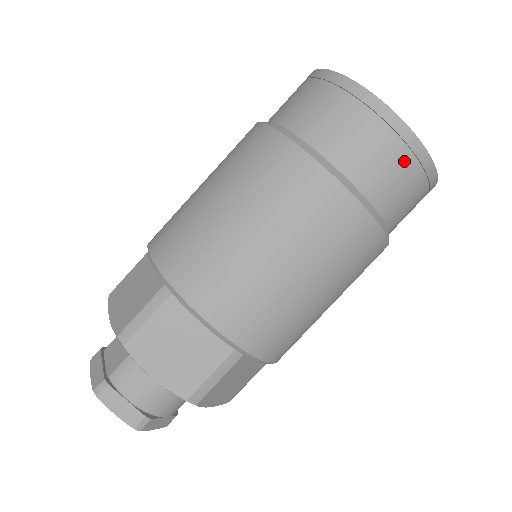
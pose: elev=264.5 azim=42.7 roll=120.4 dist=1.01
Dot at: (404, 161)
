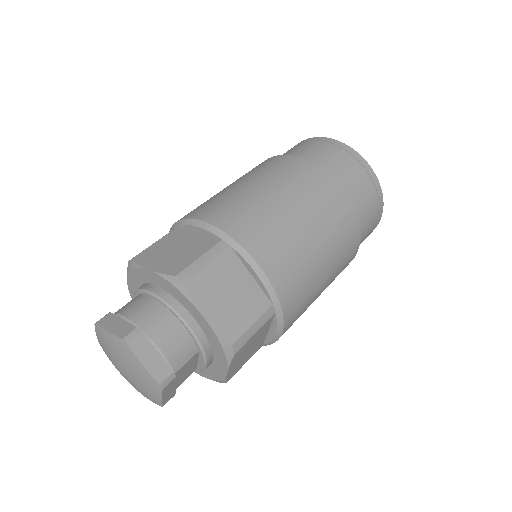
Dot at: (334, 149)
